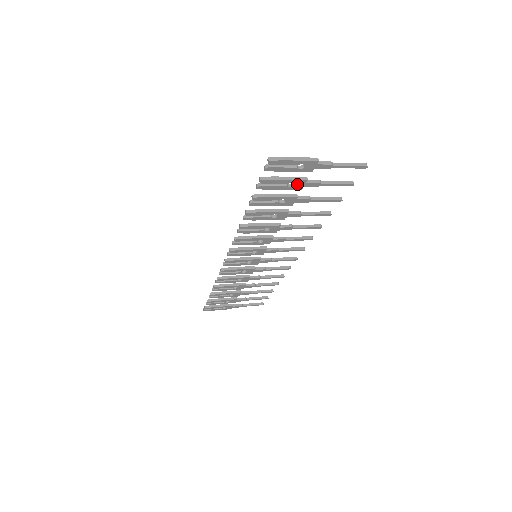
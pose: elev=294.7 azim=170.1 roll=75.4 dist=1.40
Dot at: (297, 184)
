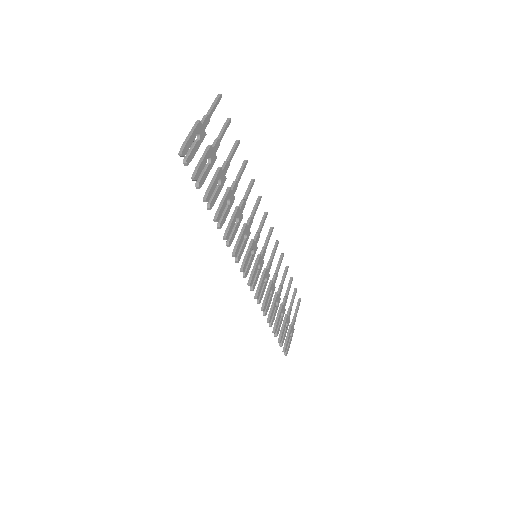
Dot at: (210, 156)
